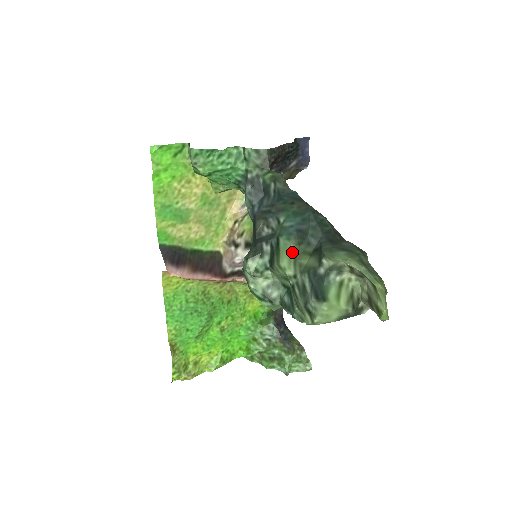
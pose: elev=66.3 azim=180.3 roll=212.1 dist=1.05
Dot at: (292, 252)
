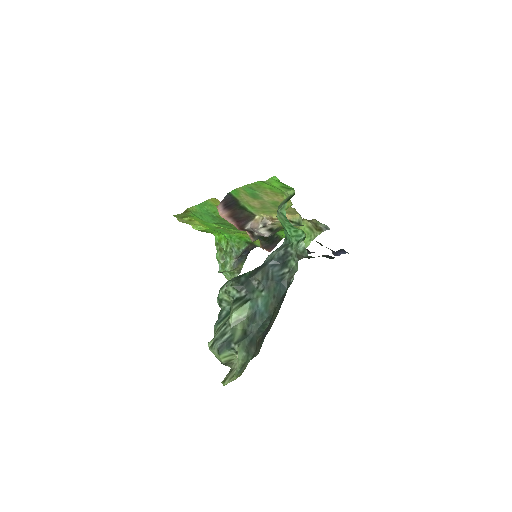
Dot at: (242, 316)
